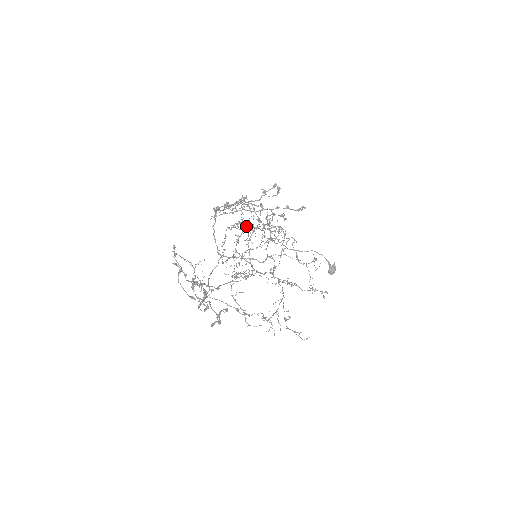
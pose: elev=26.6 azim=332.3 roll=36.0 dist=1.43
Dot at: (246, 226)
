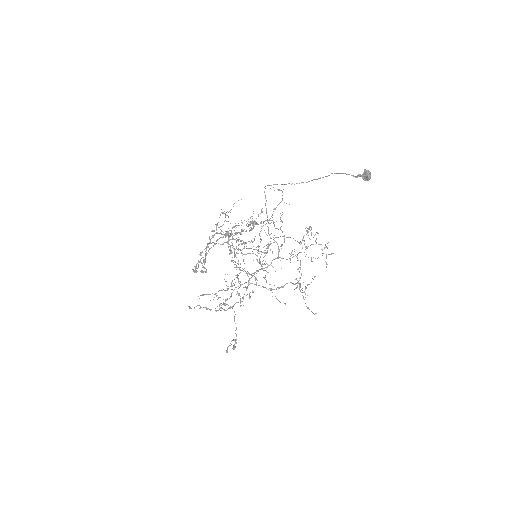
Dot at: occluded
